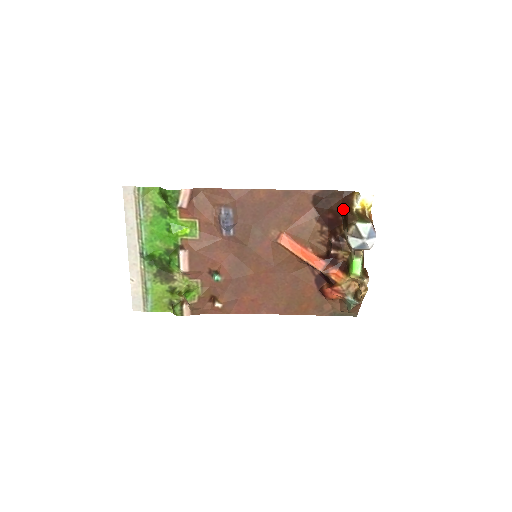
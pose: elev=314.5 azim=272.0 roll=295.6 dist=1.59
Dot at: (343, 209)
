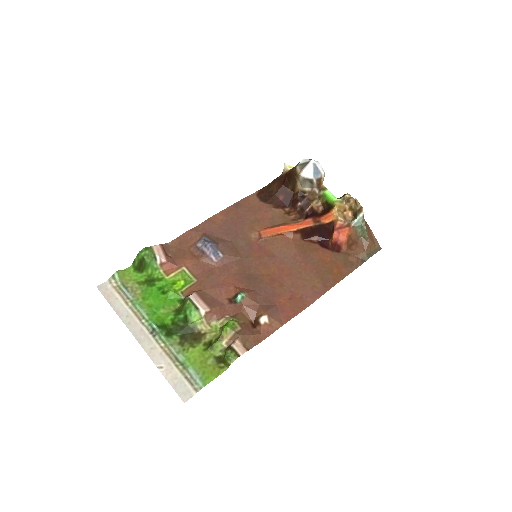
Dot at: (283, 181)
